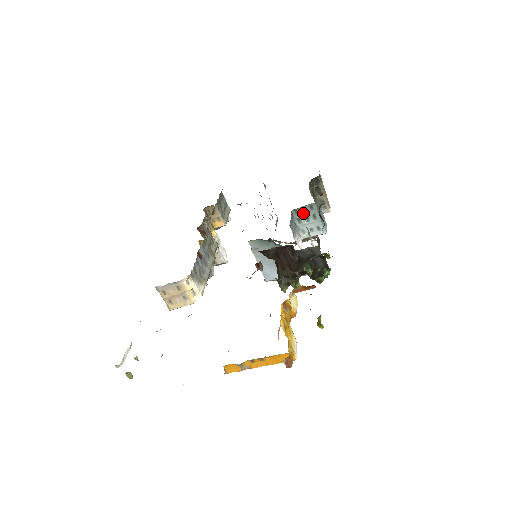
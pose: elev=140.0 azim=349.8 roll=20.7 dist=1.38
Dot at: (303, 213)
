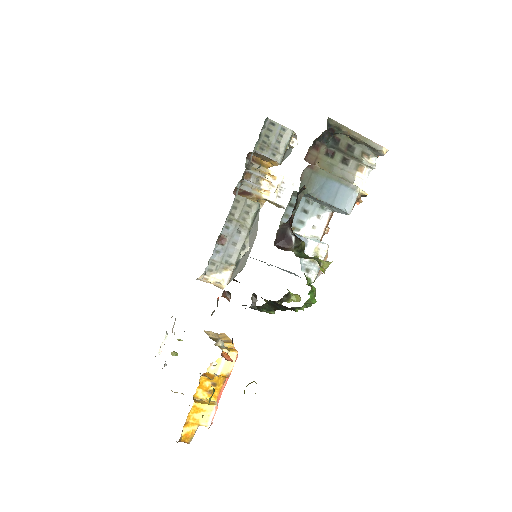
Dot at: (306, 196)
